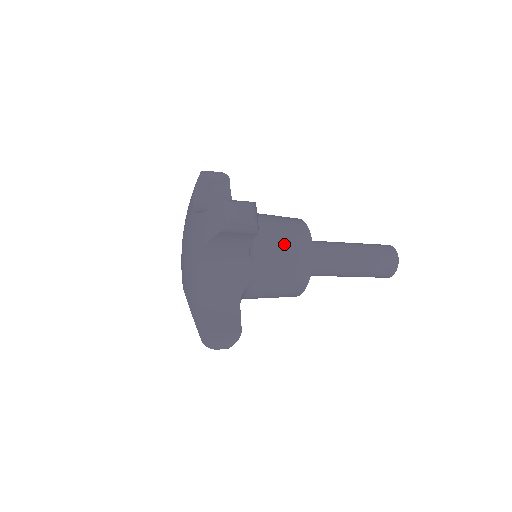
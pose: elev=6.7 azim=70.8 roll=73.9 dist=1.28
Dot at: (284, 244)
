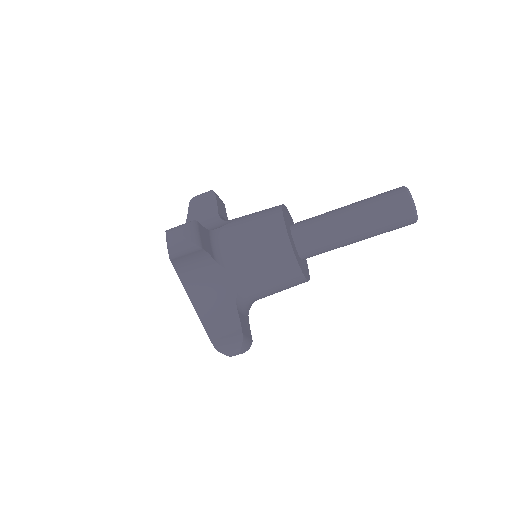
Dot at: (256, 241)
